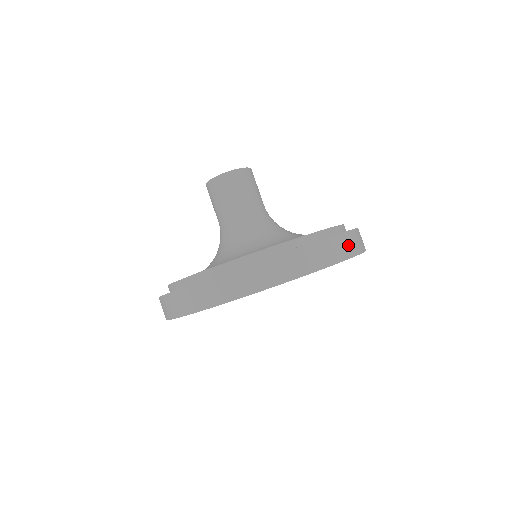
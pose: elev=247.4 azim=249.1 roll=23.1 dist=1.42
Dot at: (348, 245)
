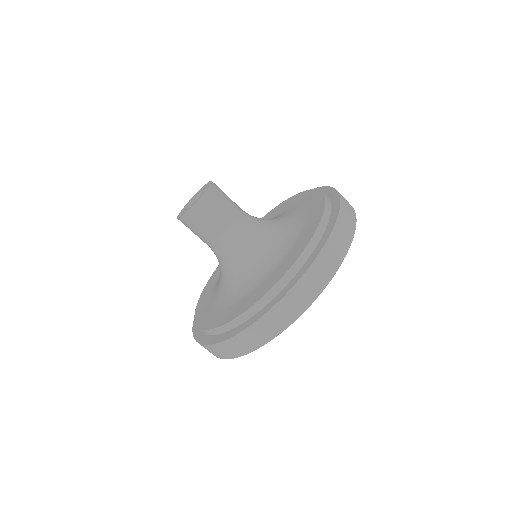
Dot at: (348, 209)
